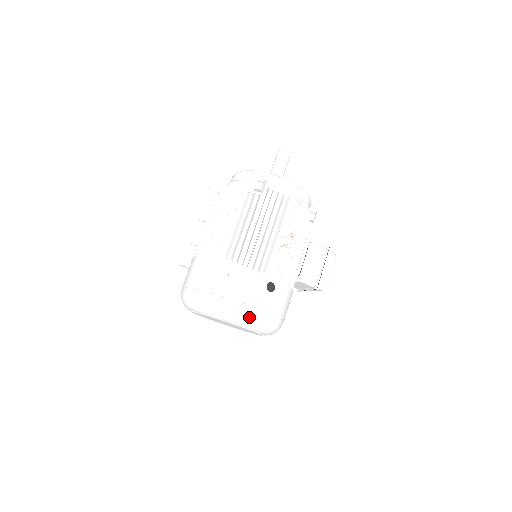
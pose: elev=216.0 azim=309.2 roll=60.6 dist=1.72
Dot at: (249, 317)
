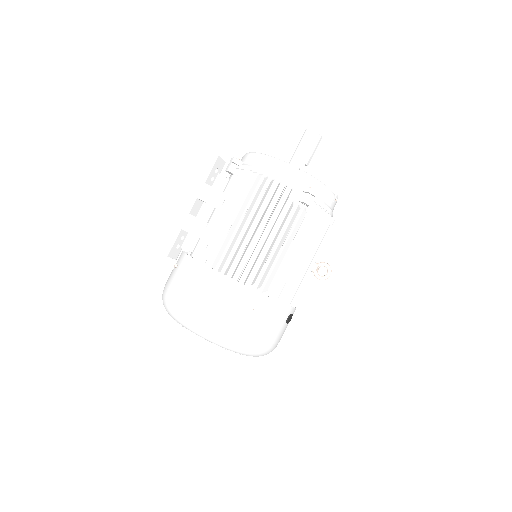
Dot at: (263, 352)
